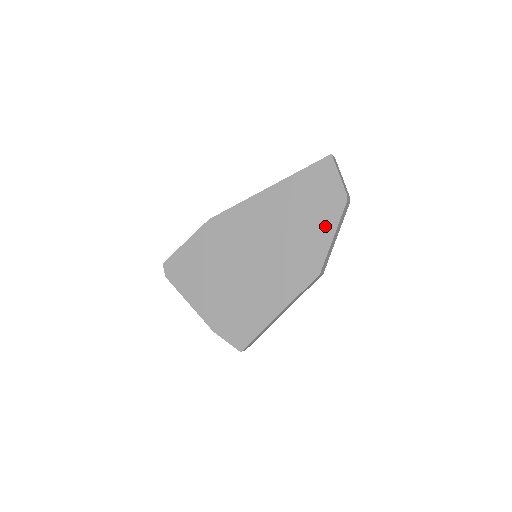
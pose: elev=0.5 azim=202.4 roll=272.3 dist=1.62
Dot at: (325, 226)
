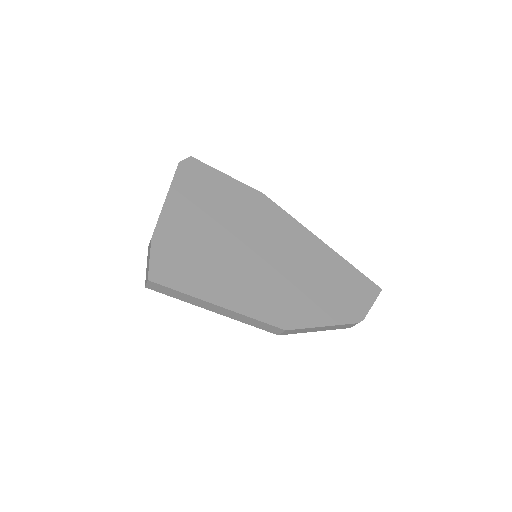
Dot at: (328, 313)
